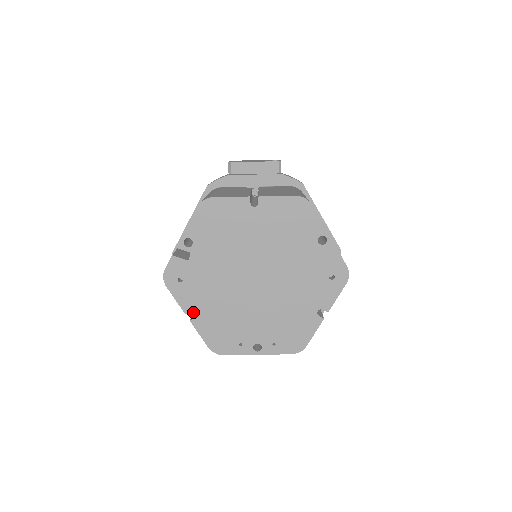
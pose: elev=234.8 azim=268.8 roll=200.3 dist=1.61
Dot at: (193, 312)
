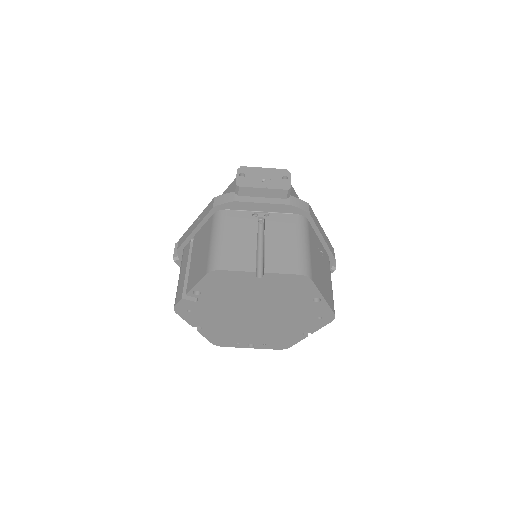
Dot at: occluded
